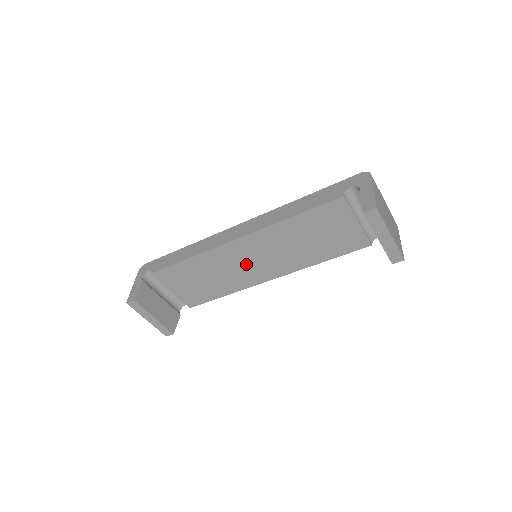
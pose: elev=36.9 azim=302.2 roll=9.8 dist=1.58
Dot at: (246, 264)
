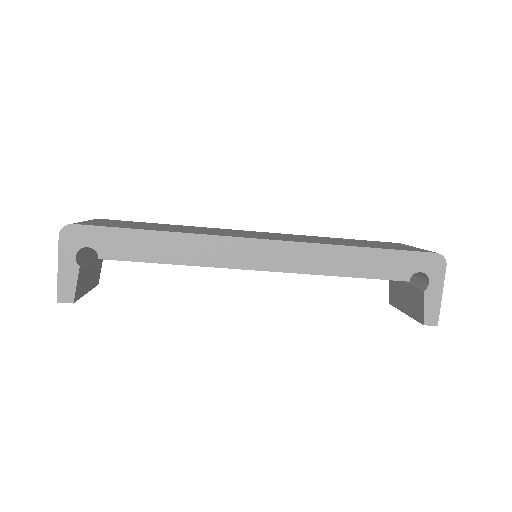
Dot at: occluded
